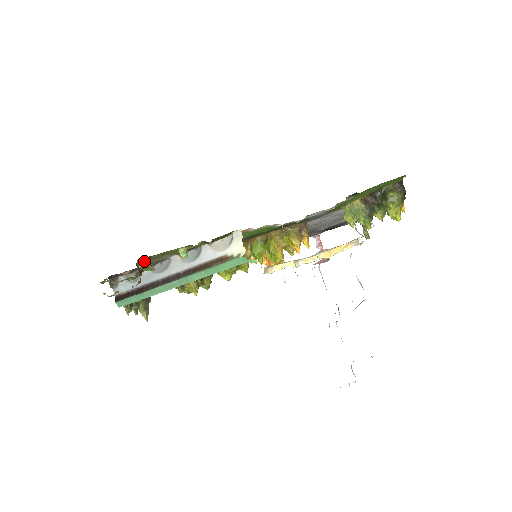
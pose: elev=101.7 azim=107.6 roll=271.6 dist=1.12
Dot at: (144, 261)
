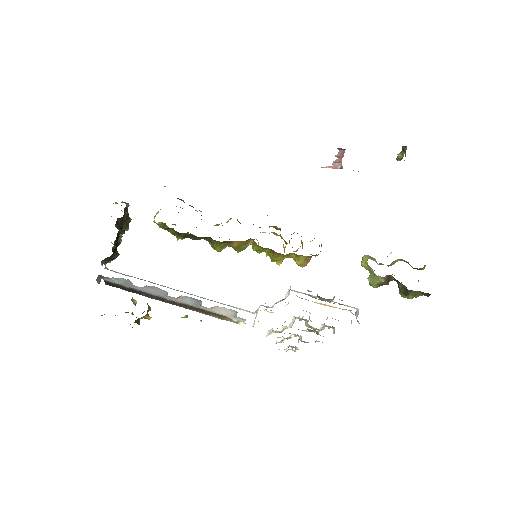
Dot at: (142, 317)
